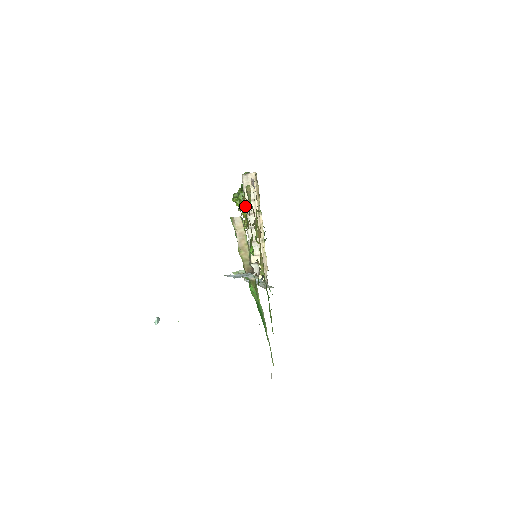
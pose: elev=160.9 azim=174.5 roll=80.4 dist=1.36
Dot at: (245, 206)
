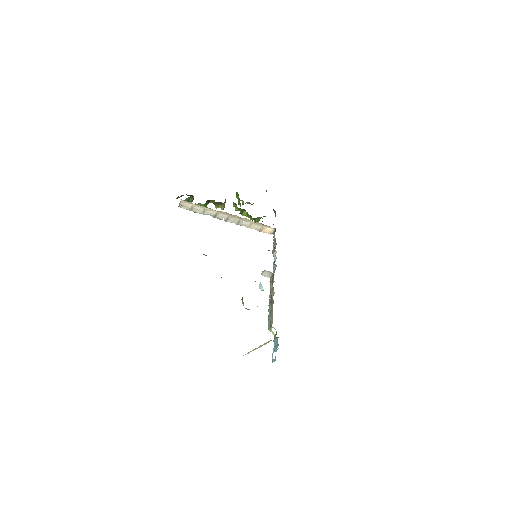
Dot at: occluded
